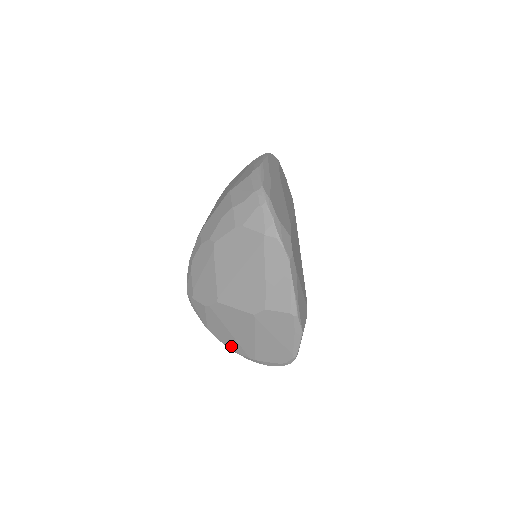
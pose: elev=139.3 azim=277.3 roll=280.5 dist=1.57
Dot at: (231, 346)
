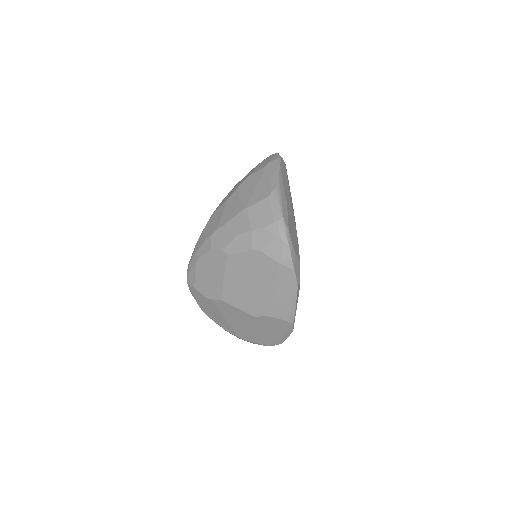
Dot at: (222, 326)
